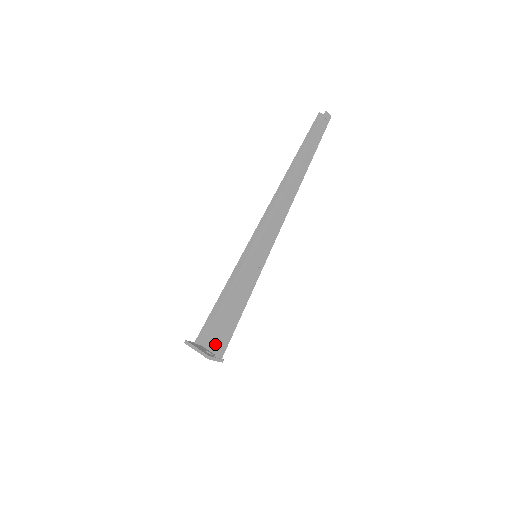
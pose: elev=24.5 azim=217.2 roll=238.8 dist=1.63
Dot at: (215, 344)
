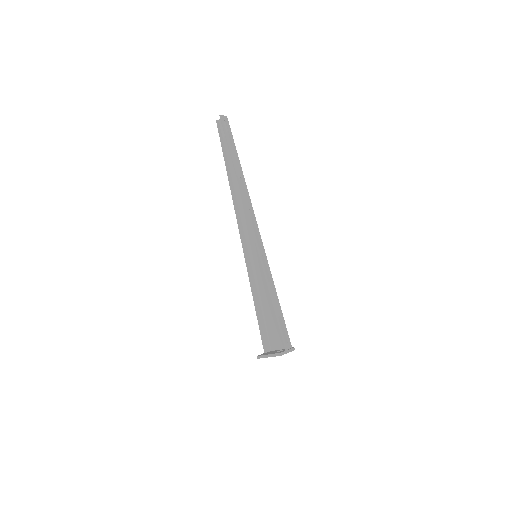
Dot at: (279, 342)
